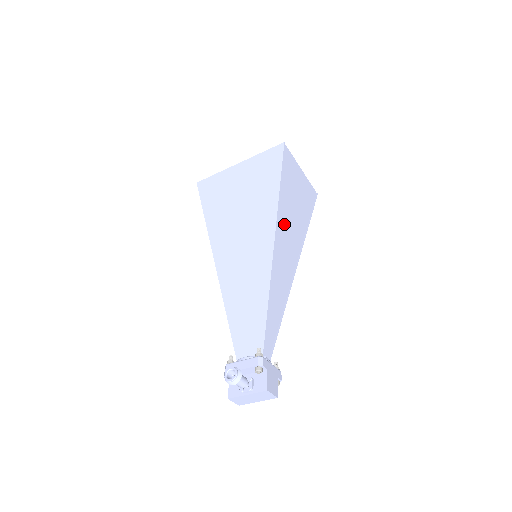
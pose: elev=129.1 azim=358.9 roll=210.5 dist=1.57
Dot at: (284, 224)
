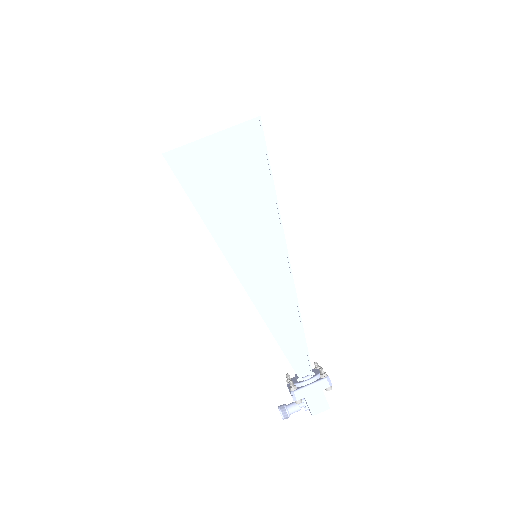
Dot at: (237, 240)
